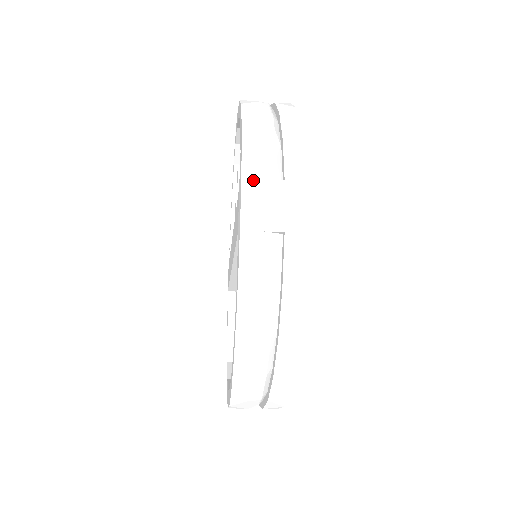
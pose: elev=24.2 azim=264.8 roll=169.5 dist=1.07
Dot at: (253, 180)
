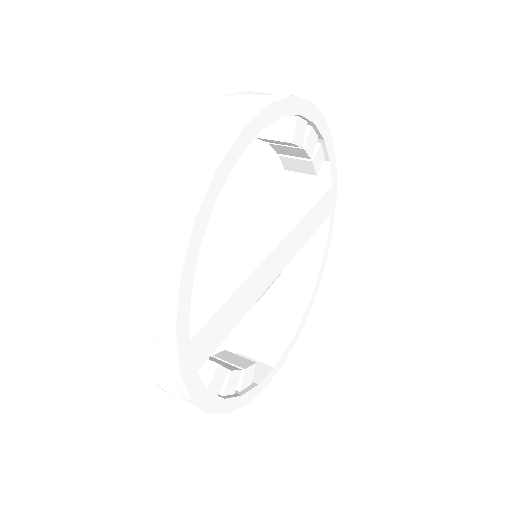
Dot at: (136, 335)
